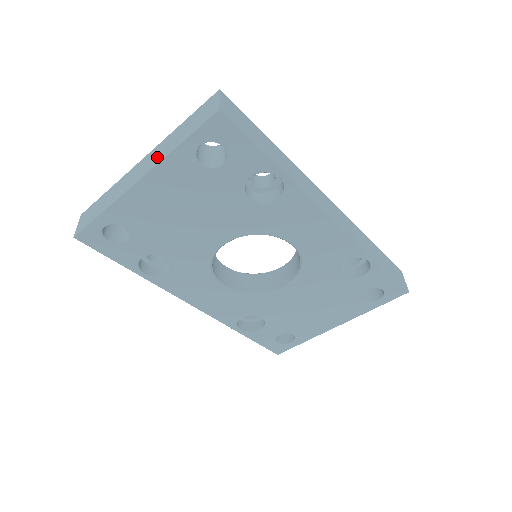
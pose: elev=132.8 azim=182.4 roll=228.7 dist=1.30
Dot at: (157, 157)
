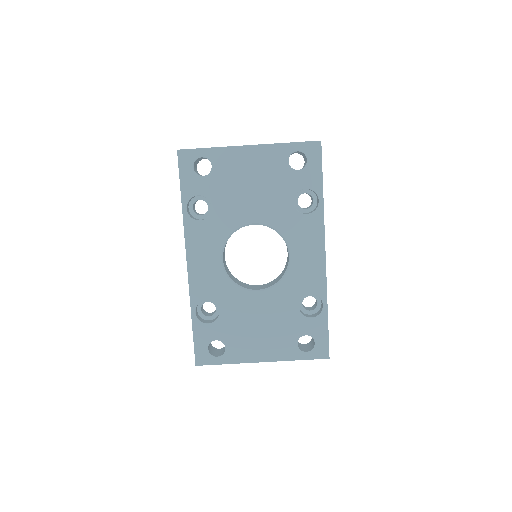
Dot at: occluded
